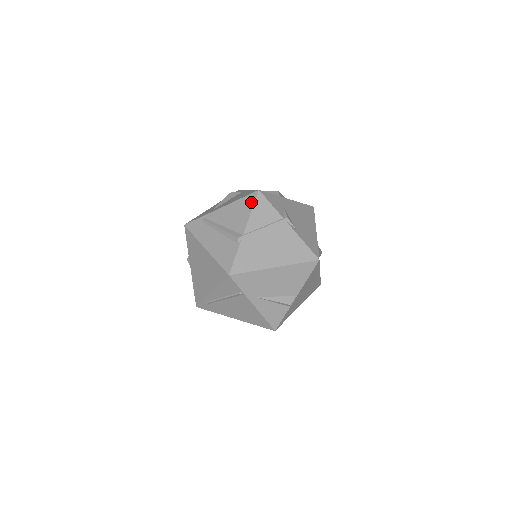
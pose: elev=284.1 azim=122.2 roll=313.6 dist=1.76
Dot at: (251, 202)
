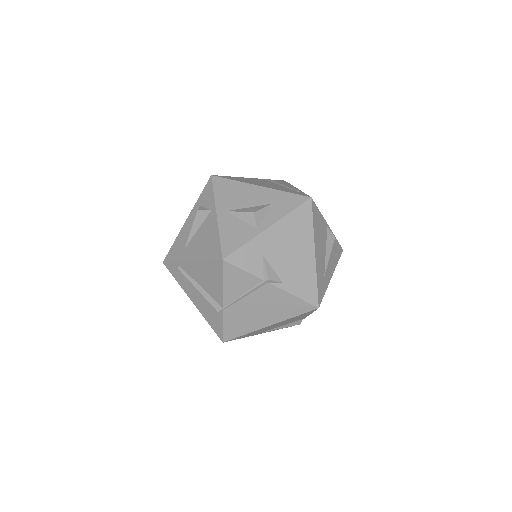
Dot at: (219, 272)
